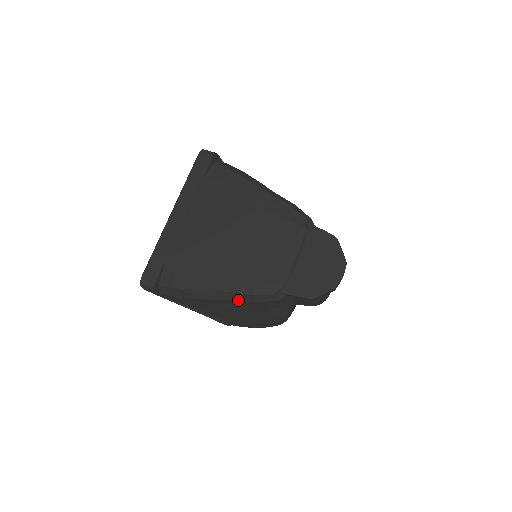
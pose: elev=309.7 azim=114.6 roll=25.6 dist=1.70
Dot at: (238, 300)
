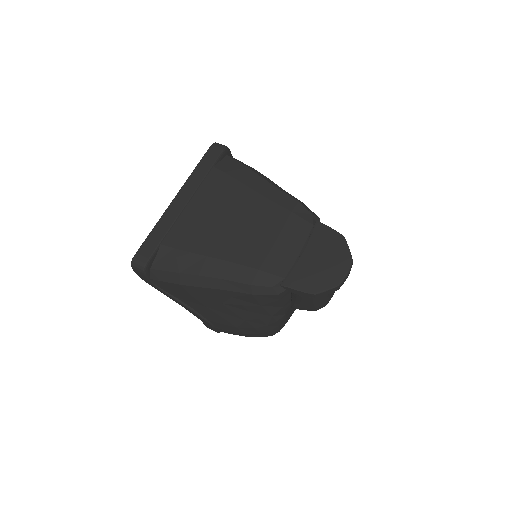
Dot at: (234, 290)
